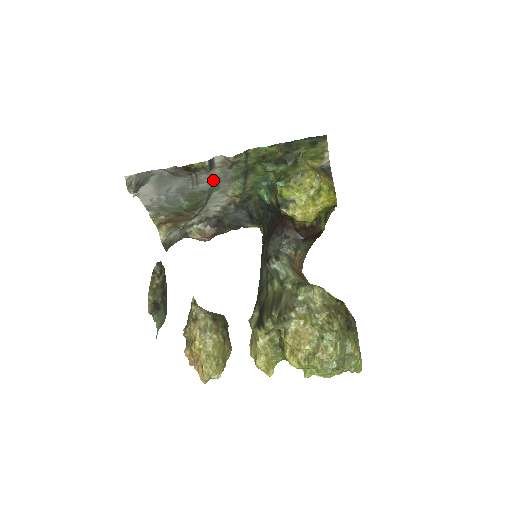
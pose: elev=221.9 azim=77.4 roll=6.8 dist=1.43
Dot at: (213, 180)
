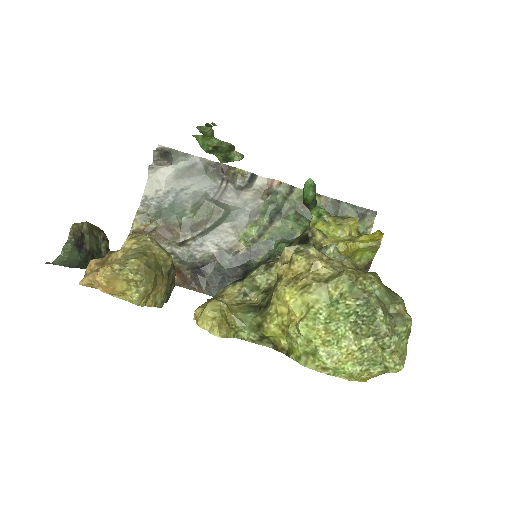
Dot at: (237, 205)
